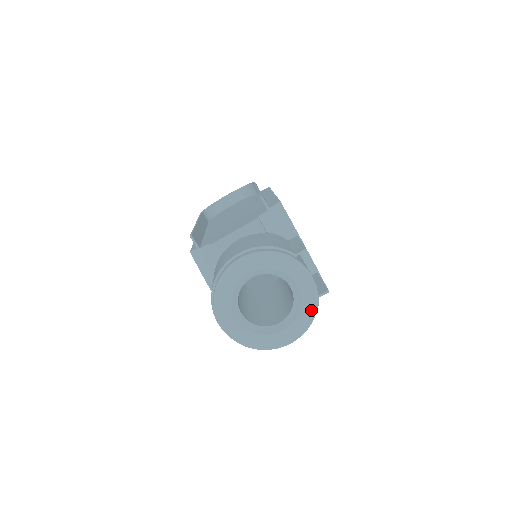
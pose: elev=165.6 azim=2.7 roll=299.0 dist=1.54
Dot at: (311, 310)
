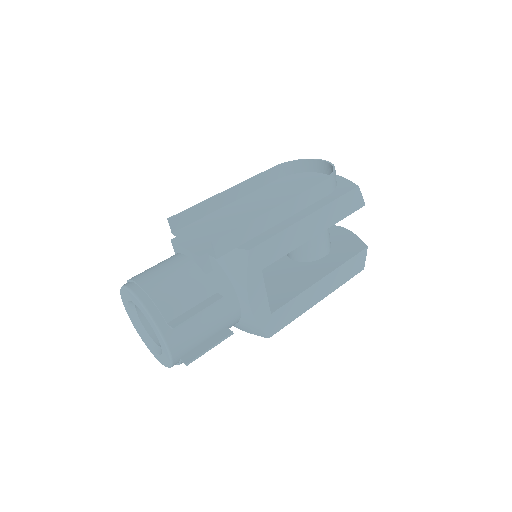
Dot at: (168, 362)
